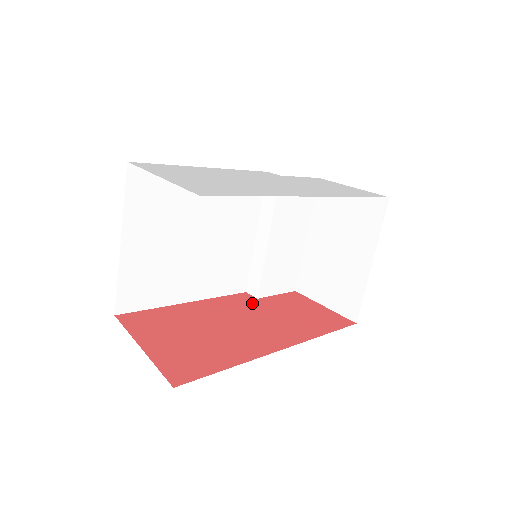
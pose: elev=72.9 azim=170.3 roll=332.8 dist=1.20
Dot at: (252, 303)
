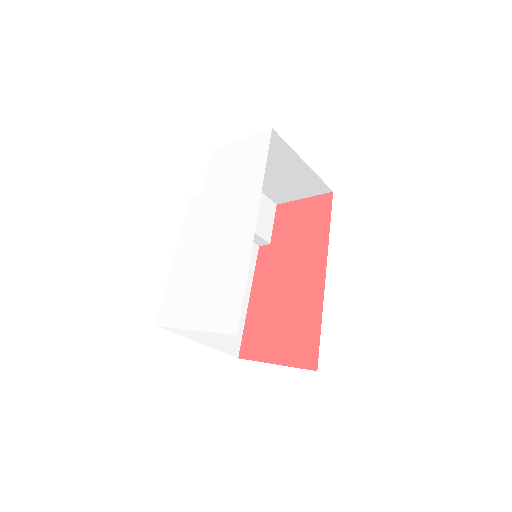
Dot at: (273, 253)
